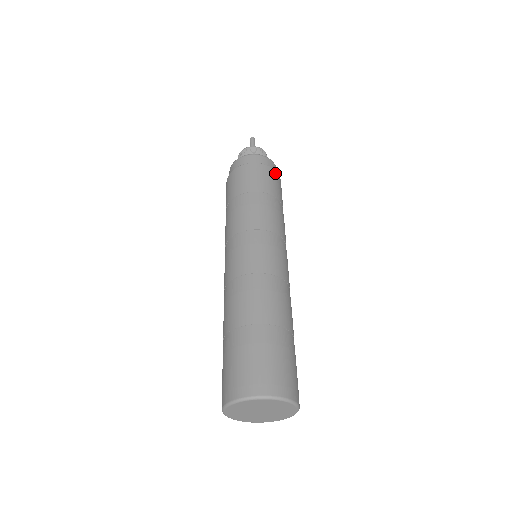
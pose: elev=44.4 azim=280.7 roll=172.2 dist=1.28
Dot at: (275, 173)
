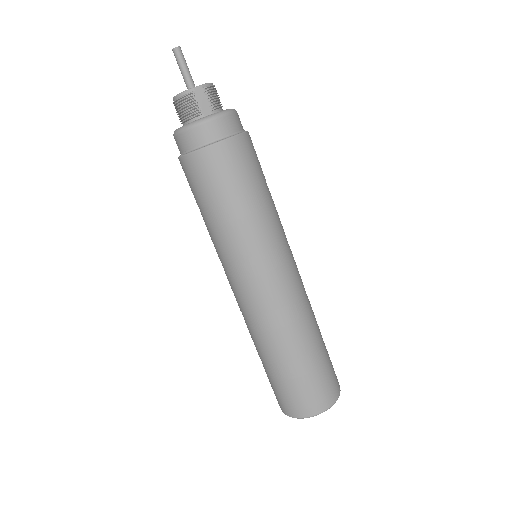
Dot at: (206, 154)
